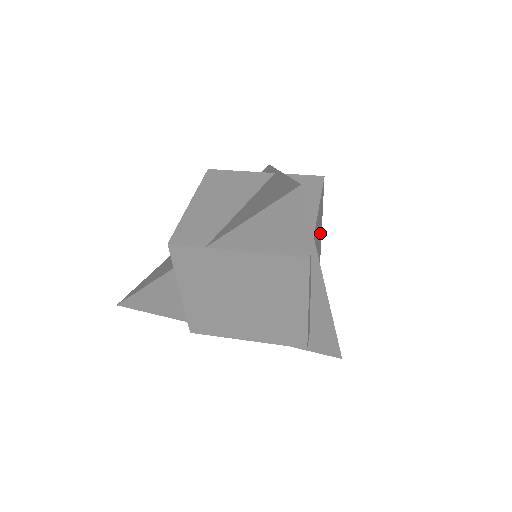
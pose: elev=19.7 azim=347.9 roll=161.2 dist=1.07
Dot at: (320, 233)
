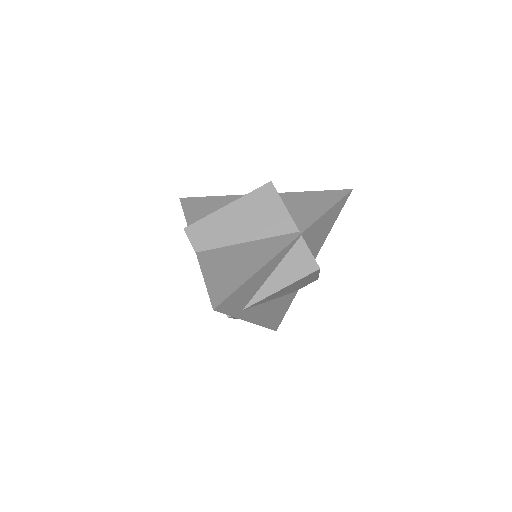
Dot at: (307, 280)
